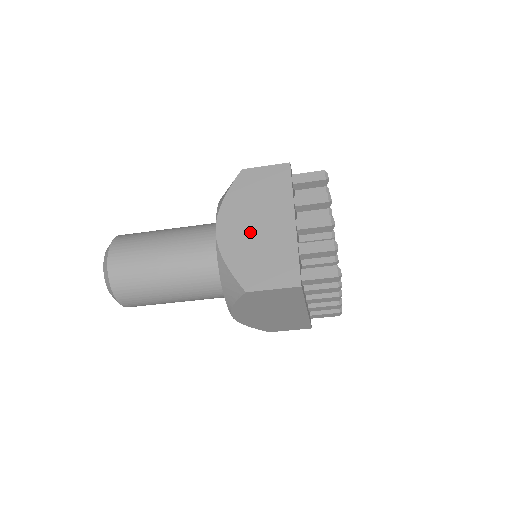
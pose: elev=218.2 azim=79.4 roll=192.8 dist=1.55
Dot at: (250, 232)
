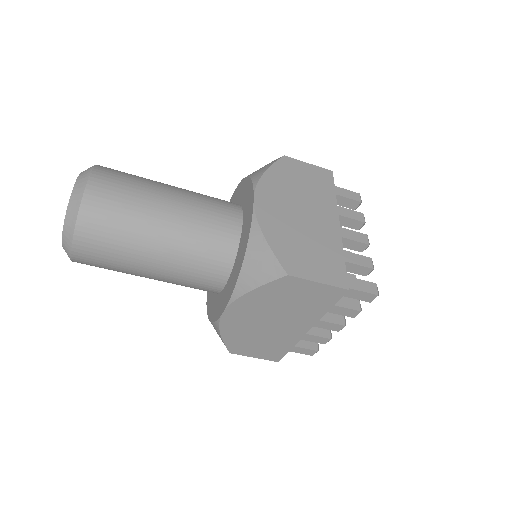
Dot at: (293, 216)
